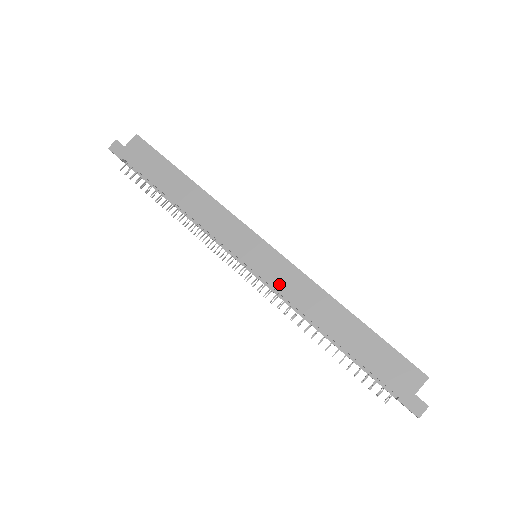
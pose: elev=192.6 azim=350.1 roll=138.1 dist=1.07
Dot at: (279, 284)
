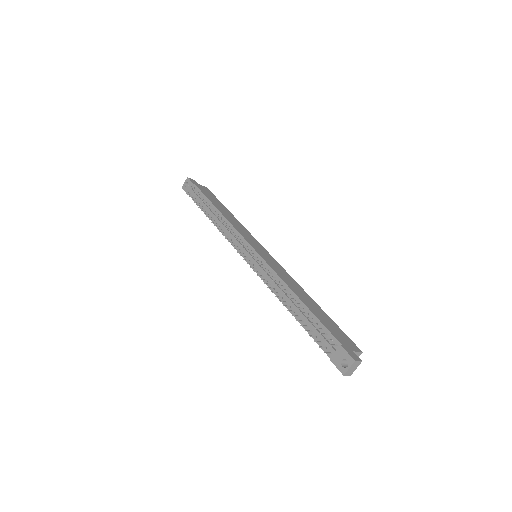
Dot at: (272, 265)
